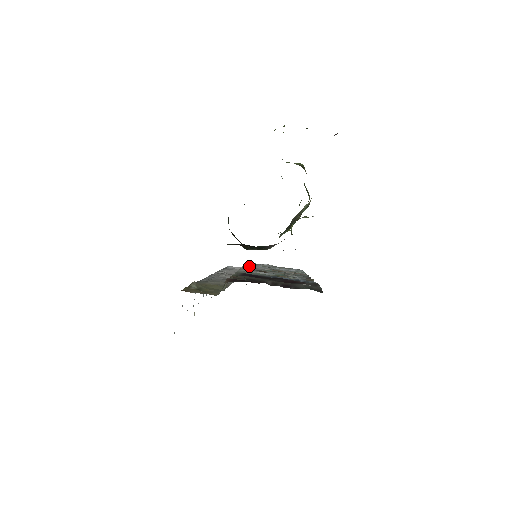
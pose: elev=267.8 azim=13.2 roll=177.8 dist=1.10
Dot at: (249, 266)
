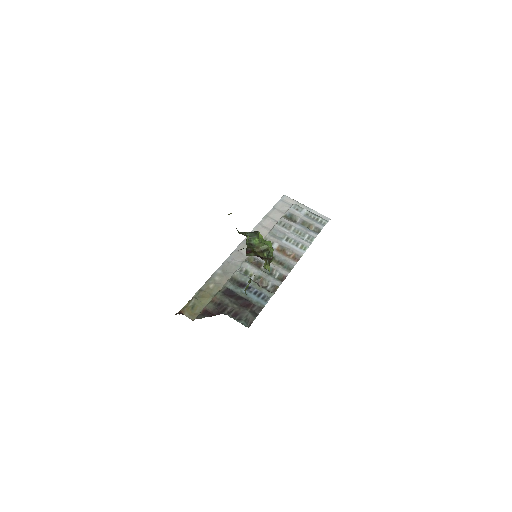
Dot at: (270, 236)
